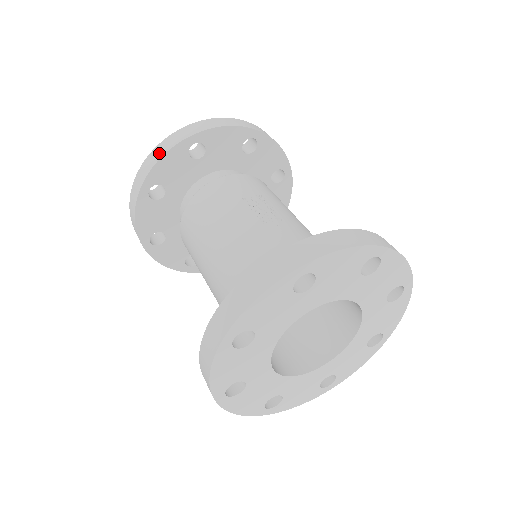
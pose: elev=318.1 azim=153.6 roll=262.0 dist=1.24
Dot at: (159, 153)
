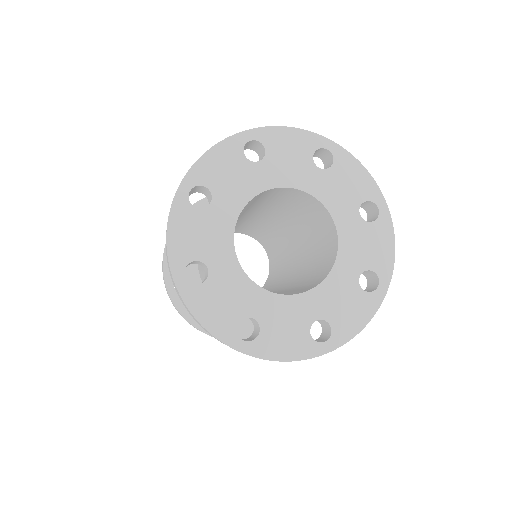
Dot at: occluded
